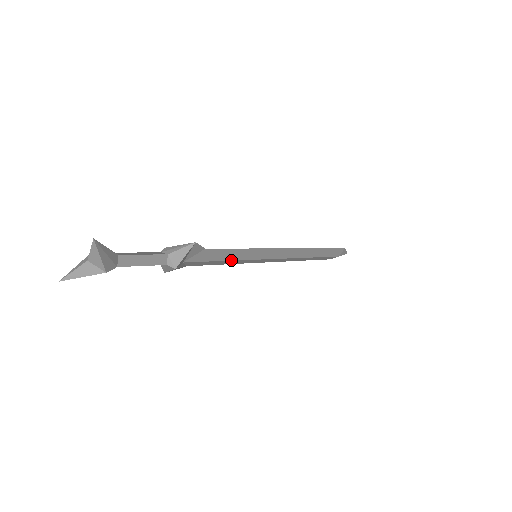
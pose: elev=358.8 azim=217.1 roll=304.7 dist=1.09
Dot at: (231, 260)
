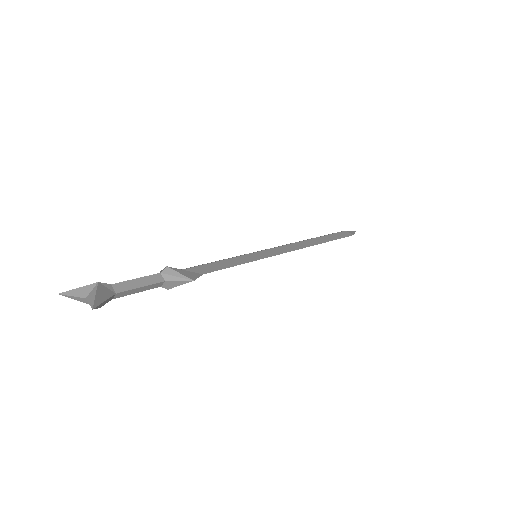
Dot at: occluded
